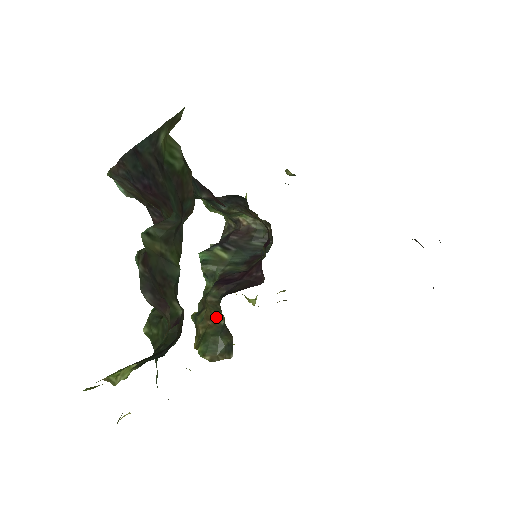
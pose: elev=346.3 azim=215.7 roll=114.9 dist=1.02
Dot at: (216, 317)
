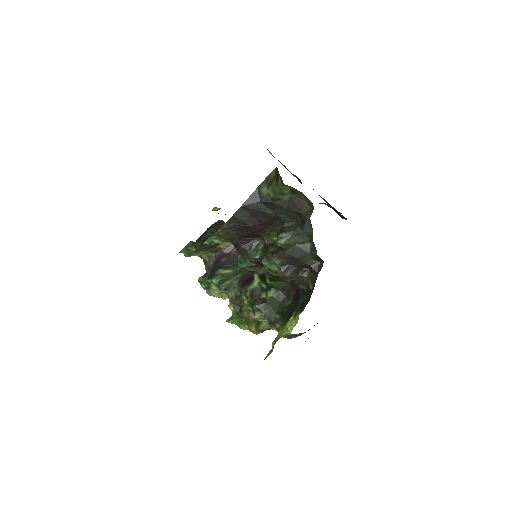
Dot at: occluded
